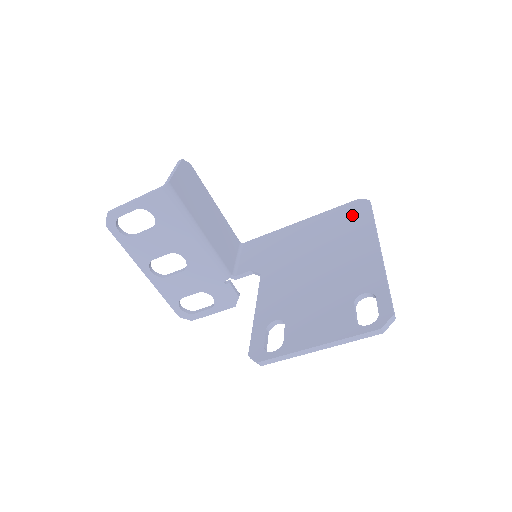
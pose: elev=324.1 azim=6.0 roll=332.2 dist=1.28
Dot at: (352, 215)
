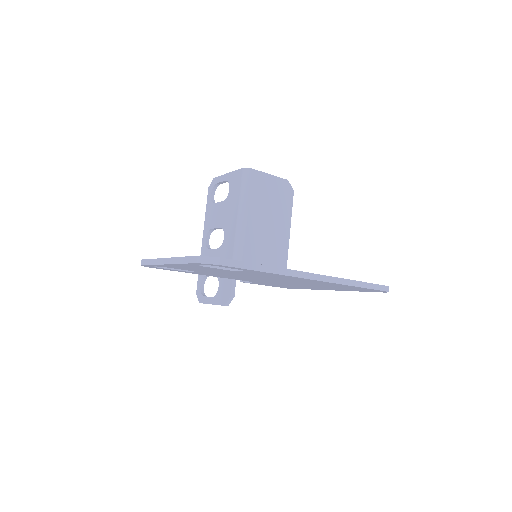
Dot at: occluded
